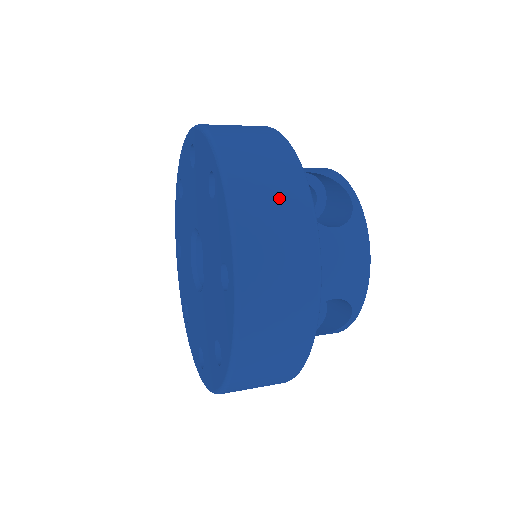
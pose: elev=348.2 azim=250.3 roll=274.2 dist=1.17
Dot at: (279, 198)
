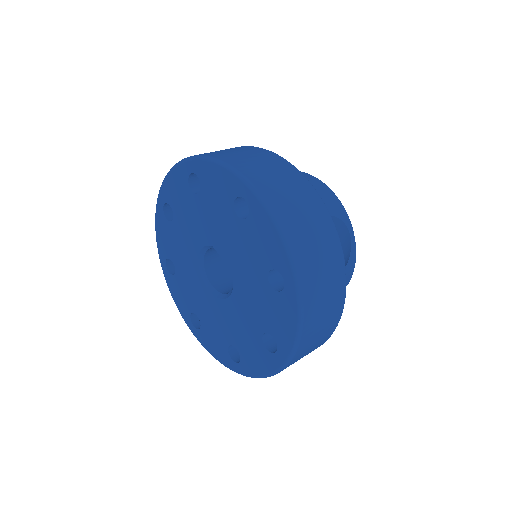
Dot at: (242, 151)
